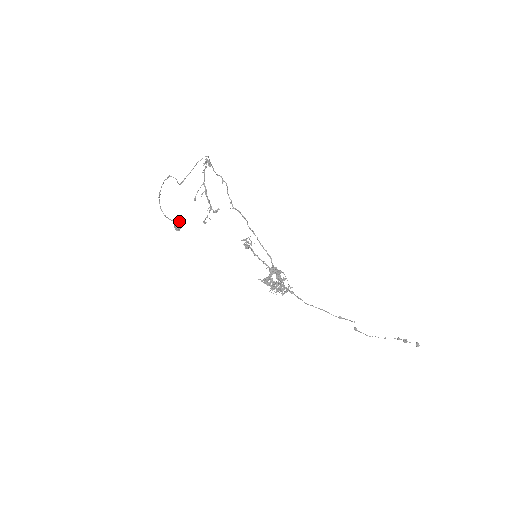
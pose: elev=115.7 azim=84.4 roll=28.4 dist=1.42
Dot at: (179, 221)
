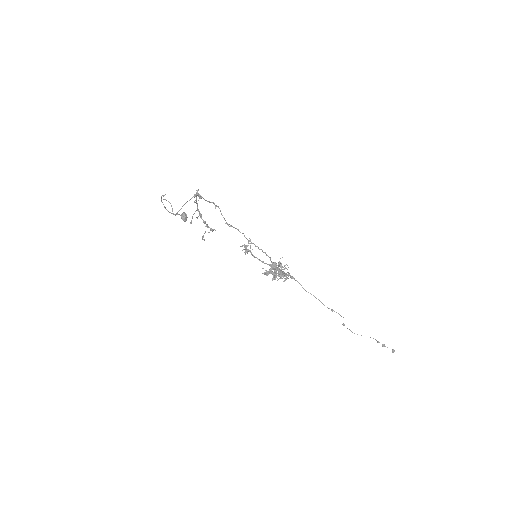
Dot at: (185, 213)
